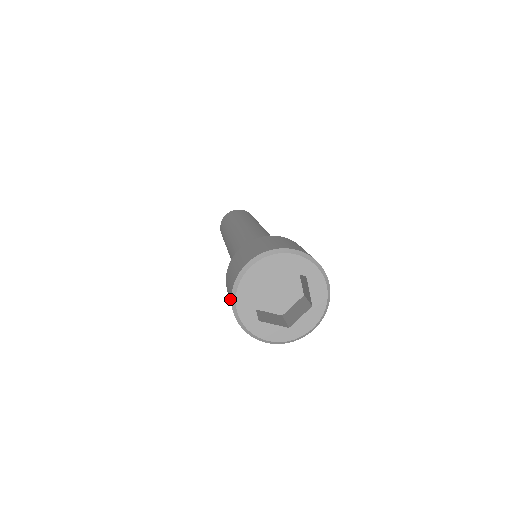
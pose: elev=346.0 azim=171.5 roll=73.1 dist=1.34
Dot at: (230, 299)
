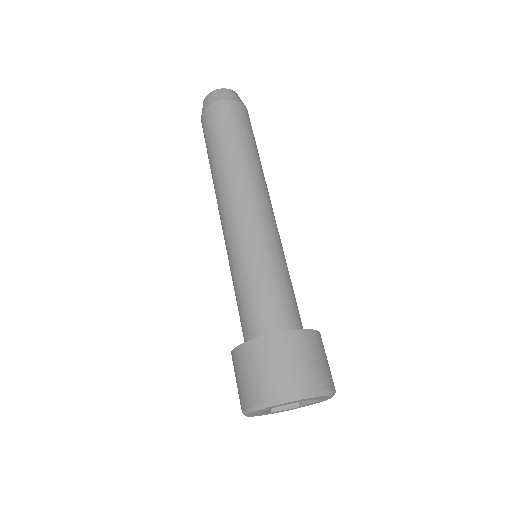
Dot at: (255, 395)
